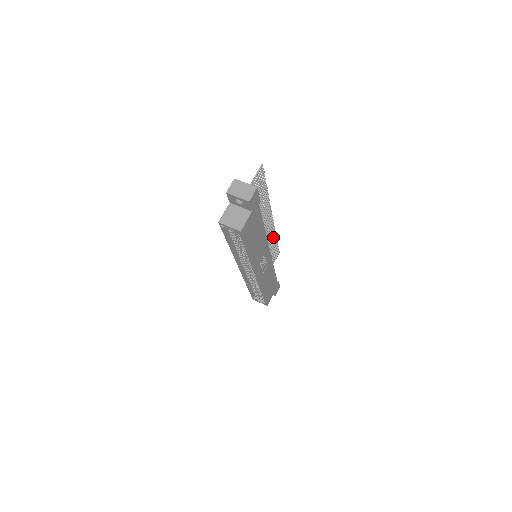
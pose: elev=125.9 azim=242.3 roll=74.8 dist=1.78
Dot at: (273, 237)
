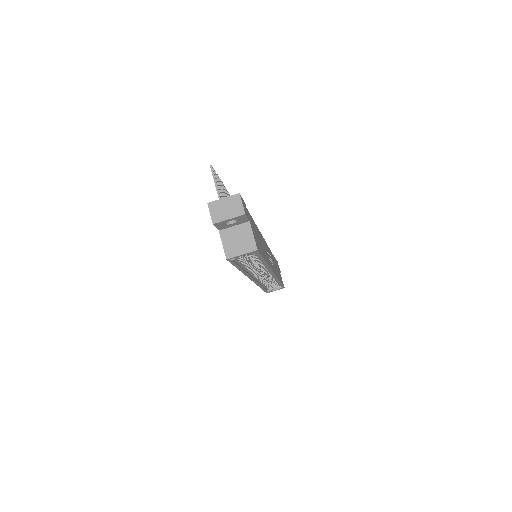
Dot at: occluded
